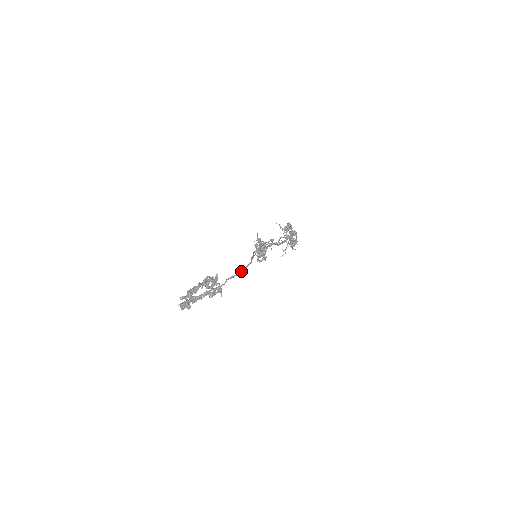
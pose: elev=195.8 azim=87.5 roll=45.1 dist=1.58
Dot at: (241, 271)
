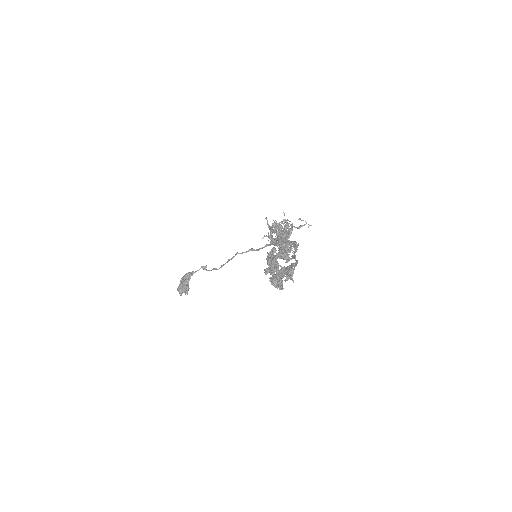
Dot at: (294, 252)
